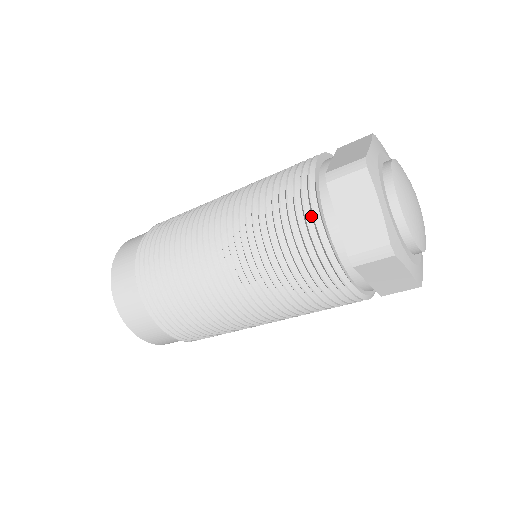
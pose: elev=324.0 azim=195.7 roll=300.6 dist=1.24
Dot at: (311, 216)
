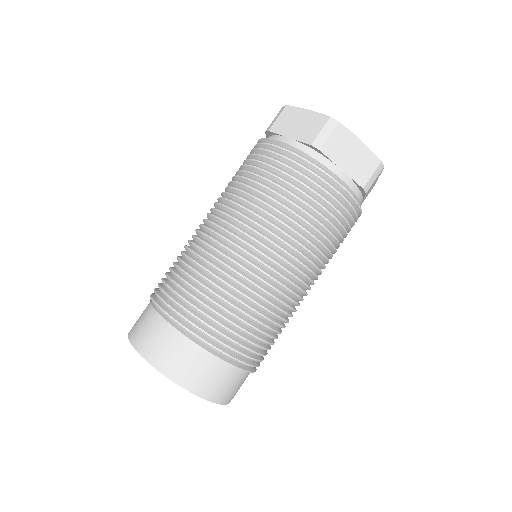
Dot at: (326, 180)
